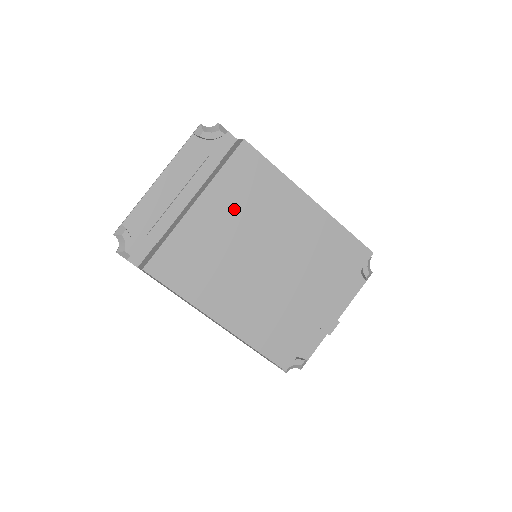
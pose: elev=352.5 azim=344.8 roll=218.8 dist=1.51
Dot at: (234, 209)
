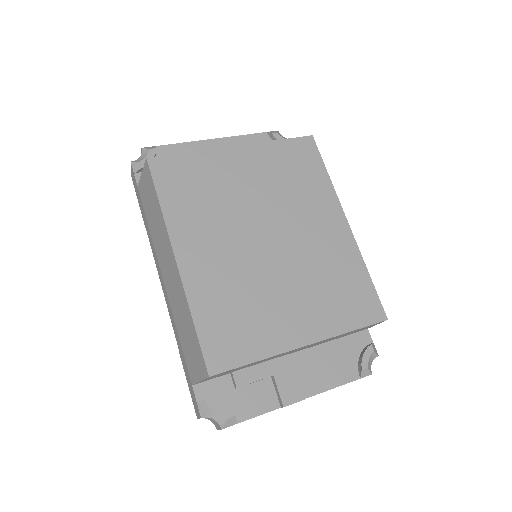
Dot at: (268, 175)
